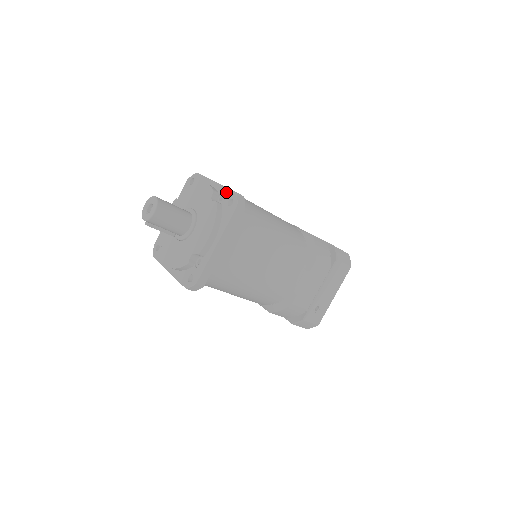
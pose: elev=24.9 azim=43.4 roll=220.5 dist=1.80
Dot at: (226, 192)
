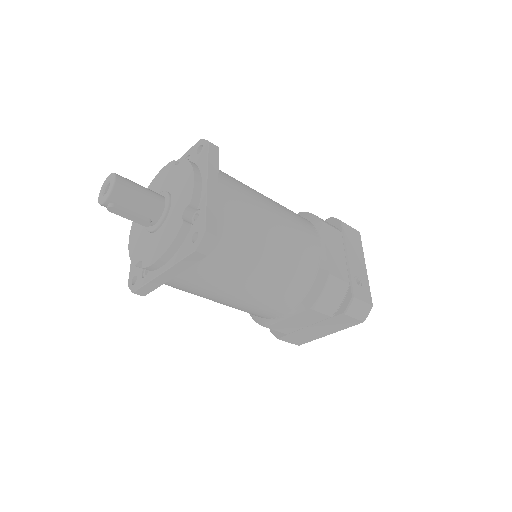
Dot at: (189, 152)
